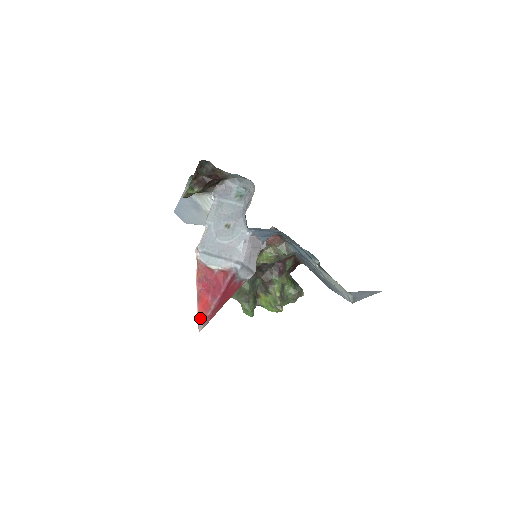
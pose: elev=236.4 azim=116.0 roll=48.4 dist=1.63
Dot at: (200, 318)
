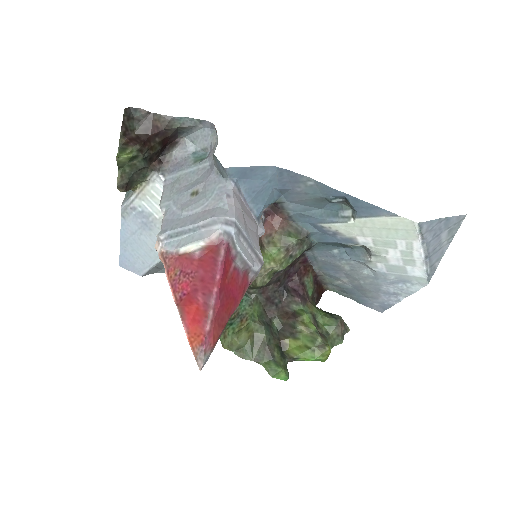
Dot at: (194, 343)
